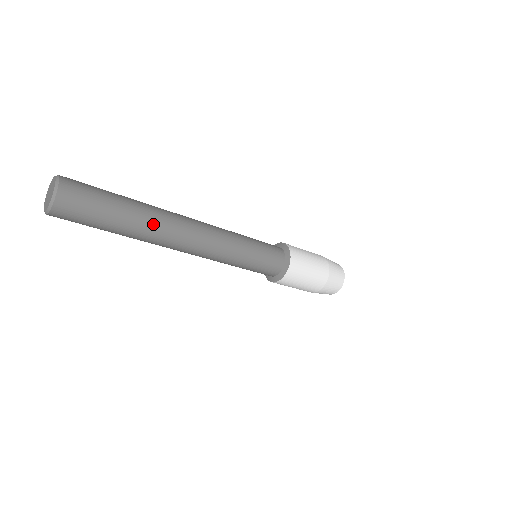
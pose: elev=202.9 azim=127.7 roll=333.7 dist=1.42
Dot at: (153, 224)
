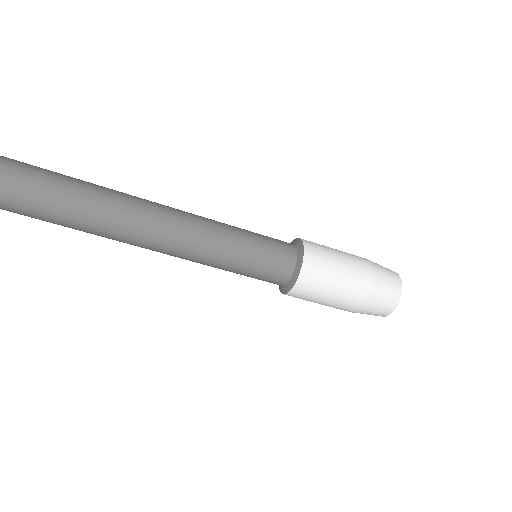
Dot at: (87, 192)
